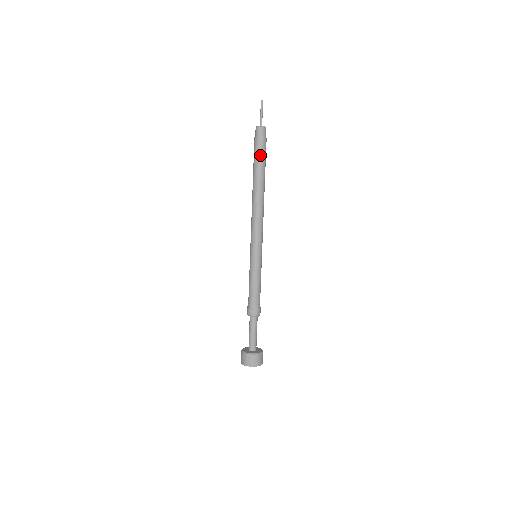
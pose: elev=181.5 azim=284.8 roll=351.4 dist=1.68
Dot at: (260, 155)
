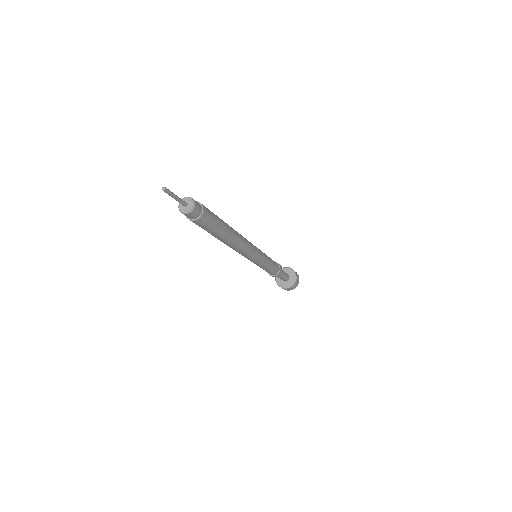
Dot at: occluded
